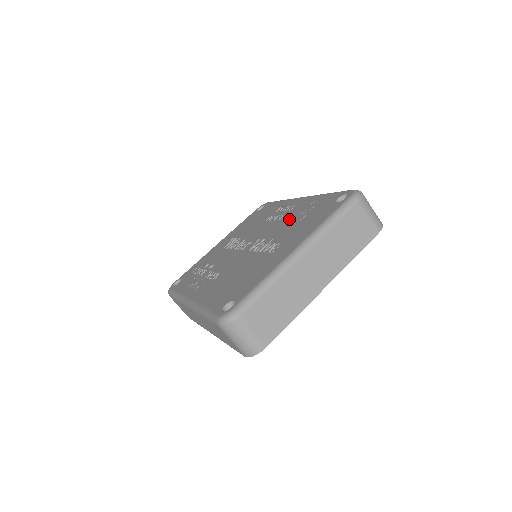
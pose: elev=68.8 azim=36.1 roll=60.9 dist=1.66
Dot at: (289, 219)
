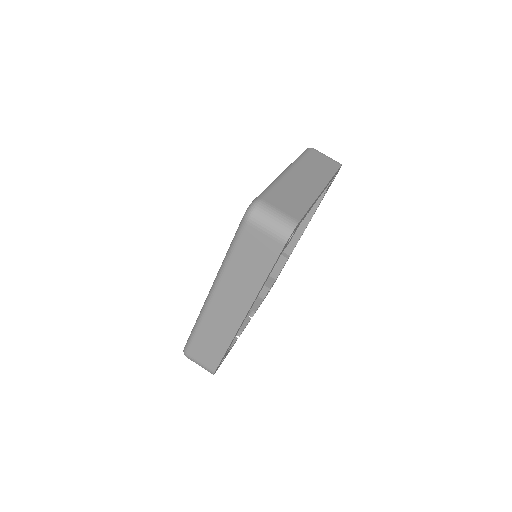
Dot at: occluded
